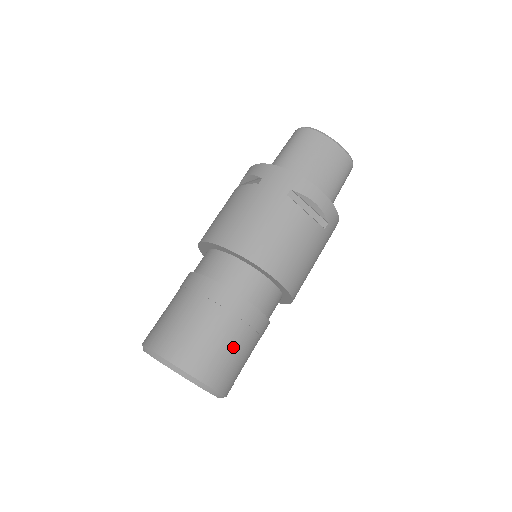
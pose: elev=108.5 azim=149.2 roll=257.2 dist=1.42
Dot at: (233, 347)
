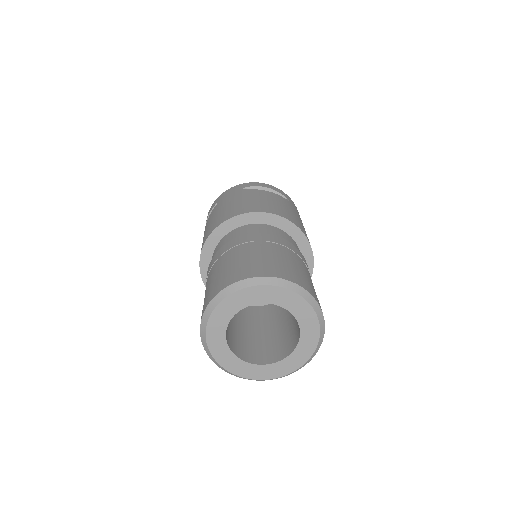
Dot at: (286, 259)
